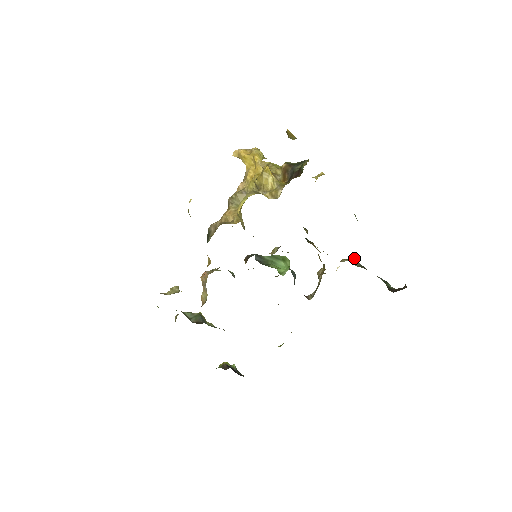
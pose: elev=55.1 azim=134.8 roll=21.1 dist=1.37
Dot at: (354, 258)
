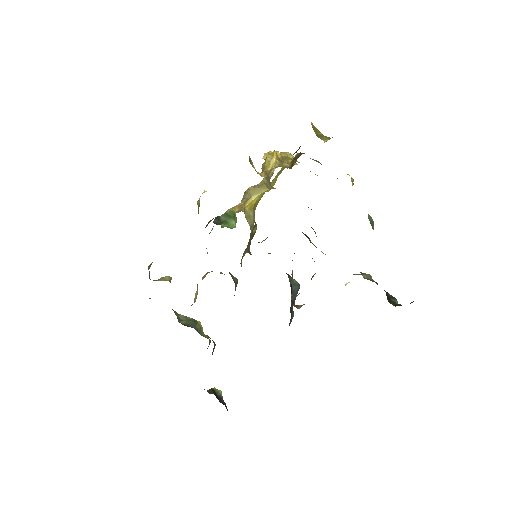
Dot at: (369, 274)
